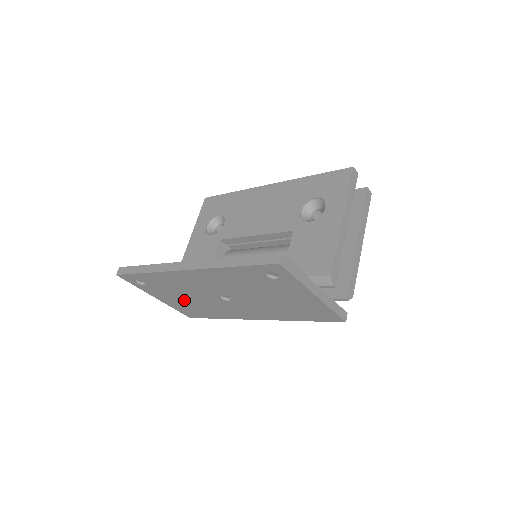
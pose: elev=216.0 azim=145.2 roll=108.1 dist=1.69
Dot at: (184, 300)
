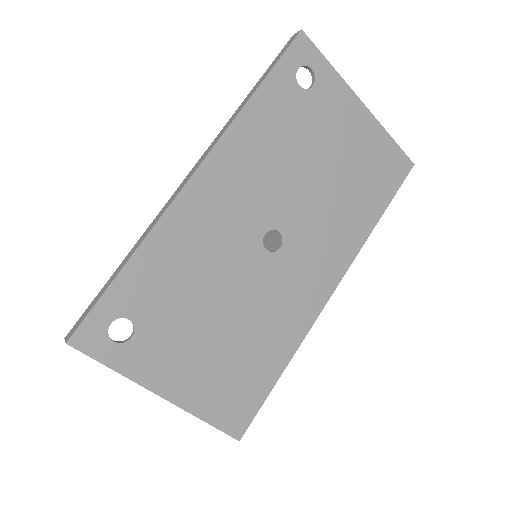
Dot at: (214, 339)
